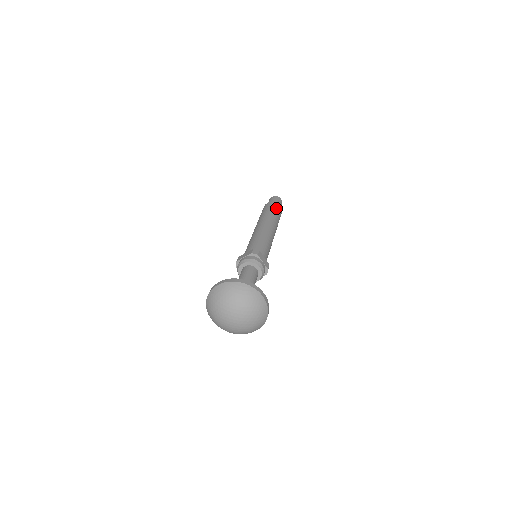
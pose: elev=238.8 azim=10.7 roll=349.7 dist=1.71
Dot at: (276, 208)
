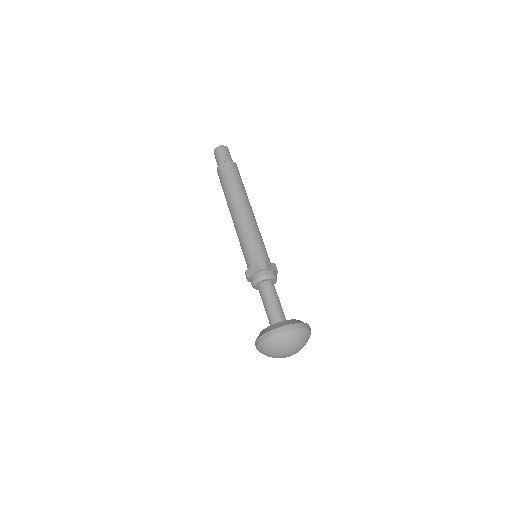
Dot at: (234, 171)
